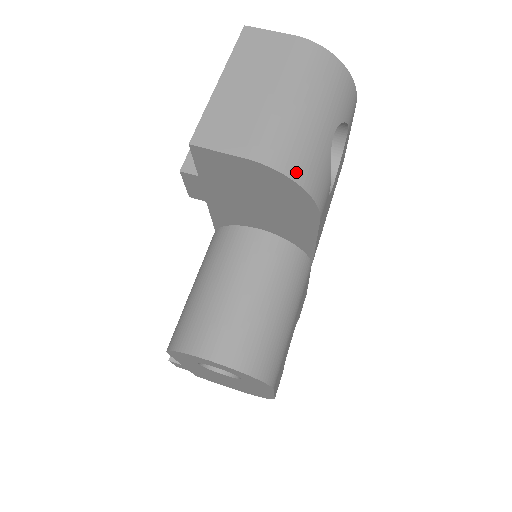
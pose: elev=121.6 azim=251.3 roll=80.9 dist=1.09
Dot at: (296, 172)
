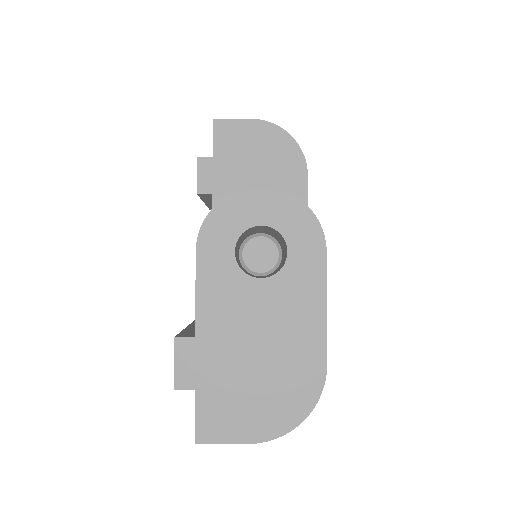
Dot at: (285, 133)
